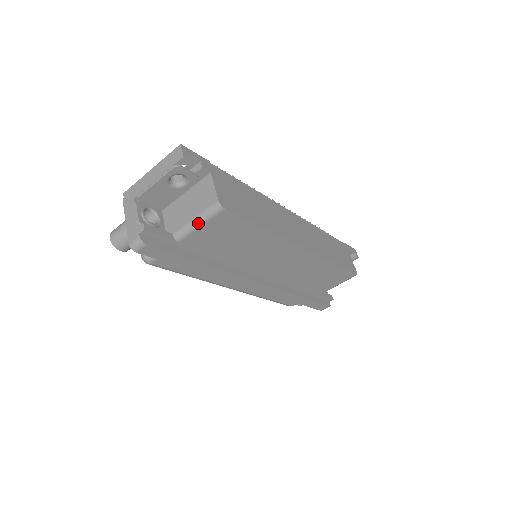
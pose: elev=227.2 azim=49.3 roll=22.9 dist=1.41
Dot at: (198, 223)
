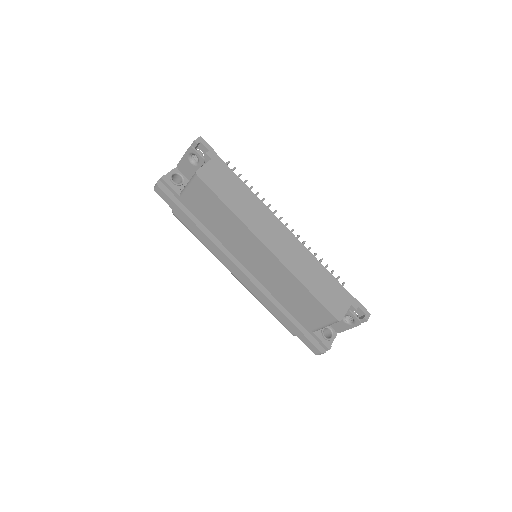
Dot at: (188, 185)
